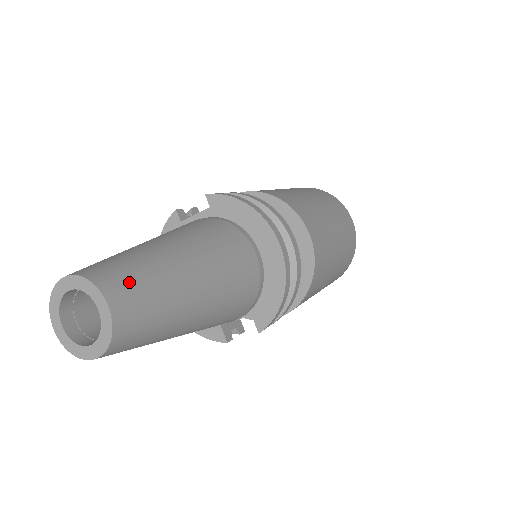
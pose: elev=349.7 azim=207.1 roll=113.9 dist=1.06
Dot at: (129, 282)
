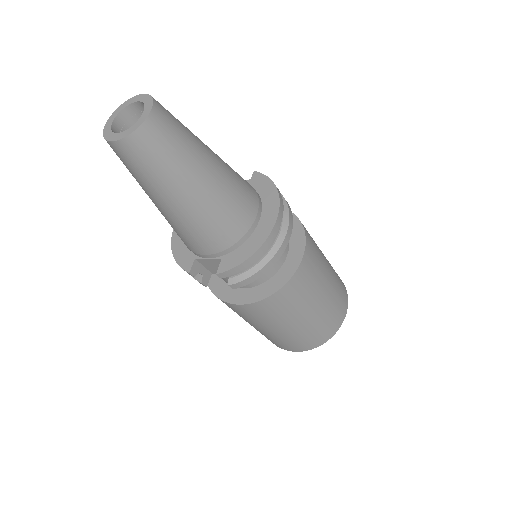
Dot at: (171, 121)
